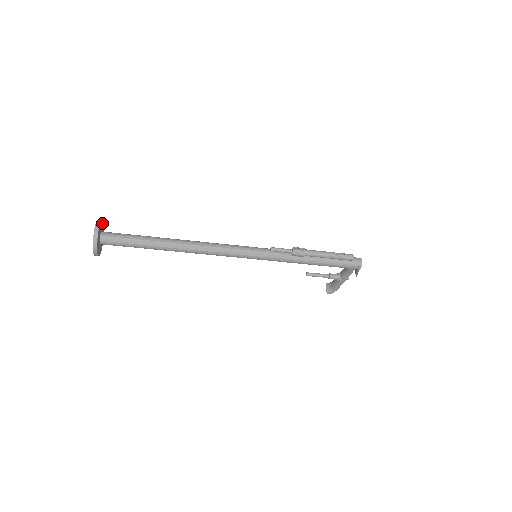
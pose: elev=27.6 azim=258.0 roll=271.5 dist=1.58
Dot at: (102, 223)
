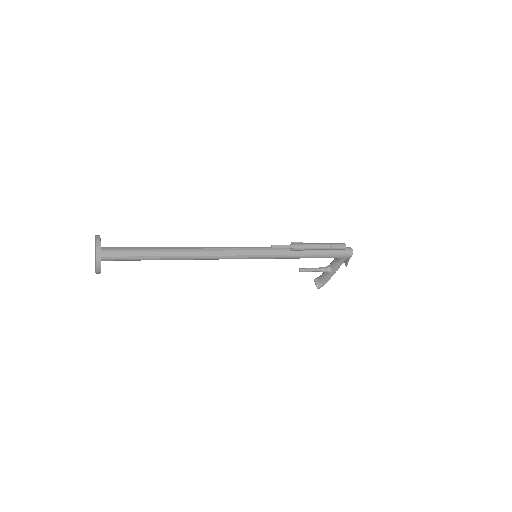
Dot at: occluded
